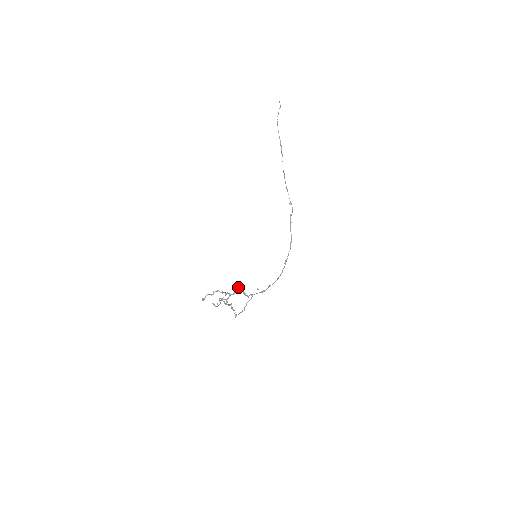
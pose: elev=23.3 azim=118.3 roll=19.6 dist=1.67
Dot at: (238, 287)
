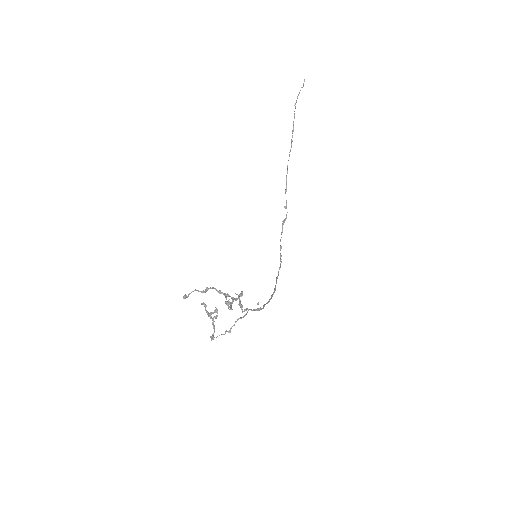
Dot at: (242, 291)
